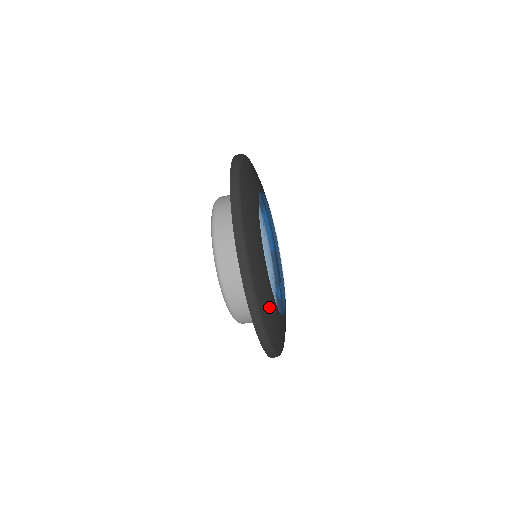
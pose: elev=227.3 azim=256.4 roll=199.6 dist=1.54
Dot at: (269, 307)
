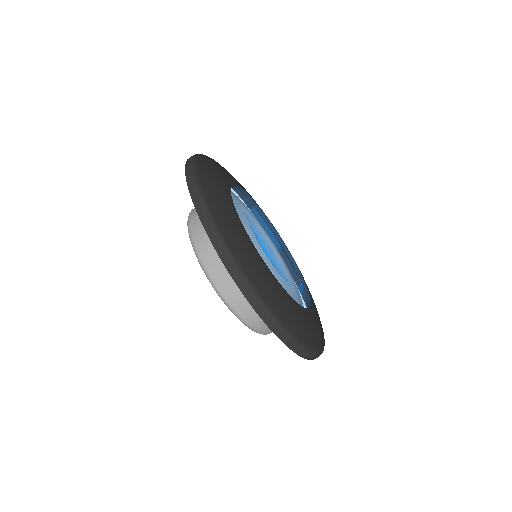
Dot at: (279, 300)
